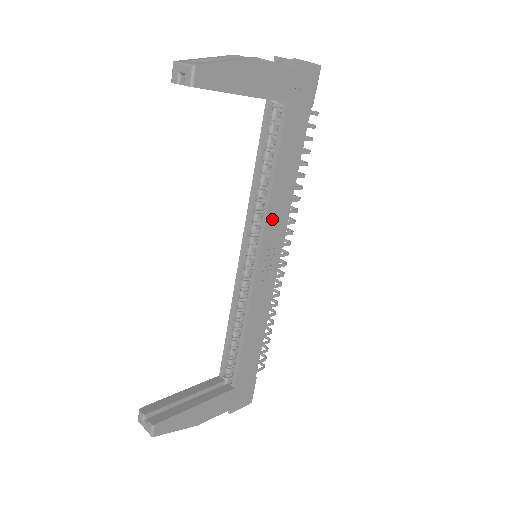
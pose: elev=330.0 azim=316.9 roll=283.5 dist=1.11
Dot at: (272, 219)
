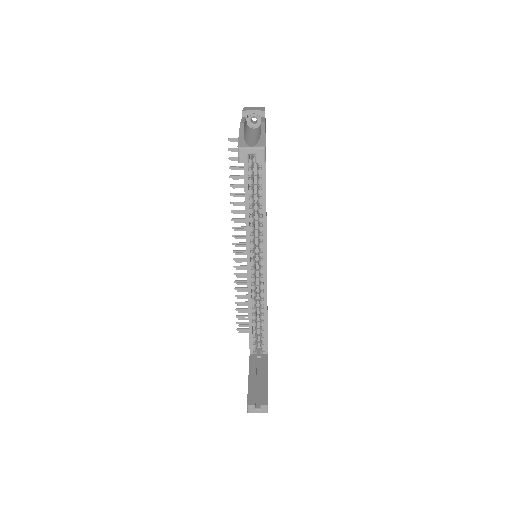
Dot at: occluded
